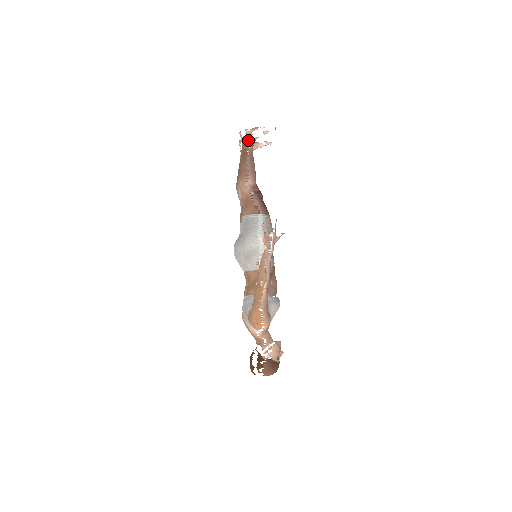
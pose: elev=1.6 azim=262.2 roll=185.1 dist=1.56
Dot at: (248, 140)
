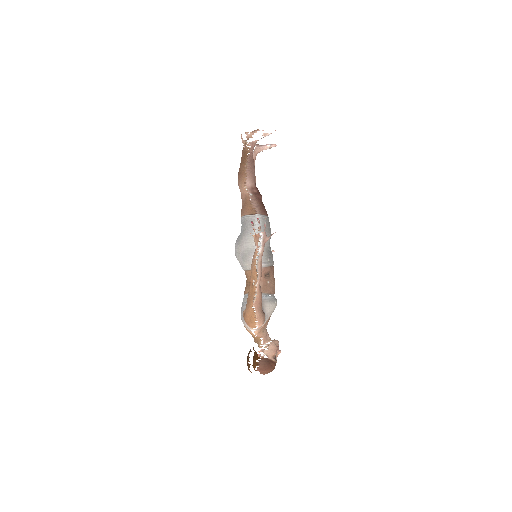
Dot at: occluded
